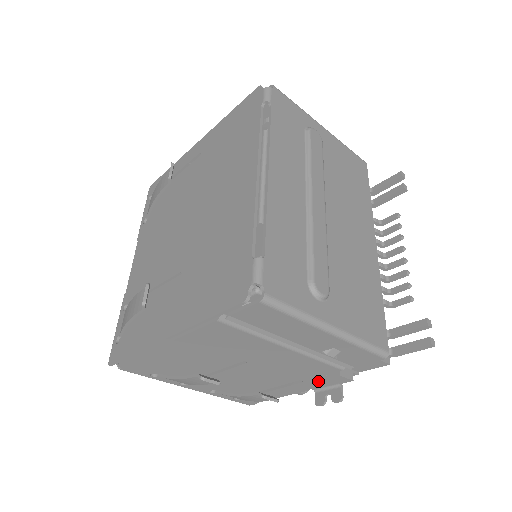
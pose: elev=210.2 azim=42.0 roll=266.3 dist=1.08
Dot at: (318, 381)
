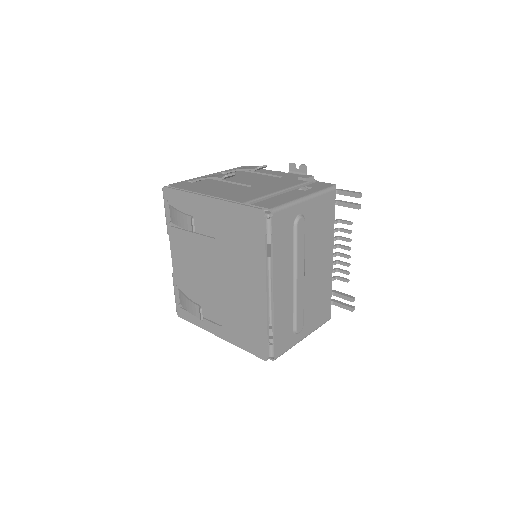
Dot at: occluded
